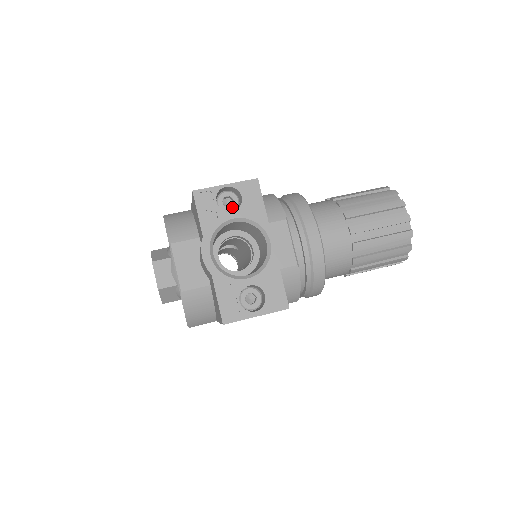
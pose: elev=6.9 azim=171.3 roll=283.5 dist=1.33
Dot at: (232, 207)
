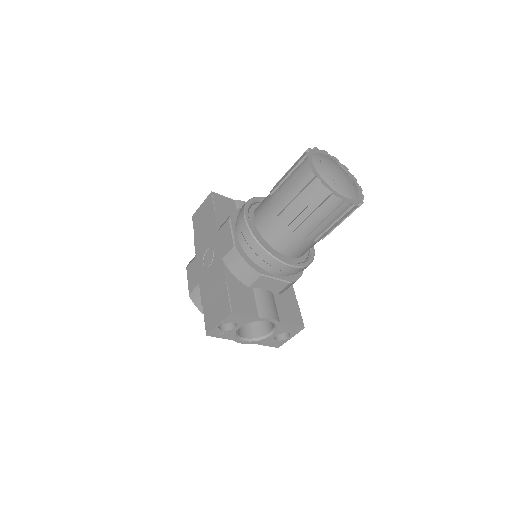
Dot at: occluded
